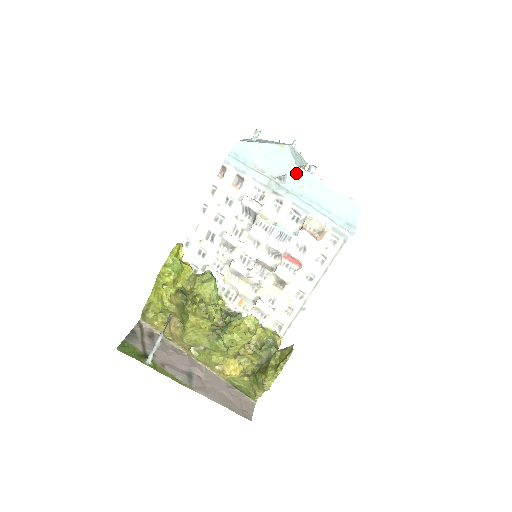
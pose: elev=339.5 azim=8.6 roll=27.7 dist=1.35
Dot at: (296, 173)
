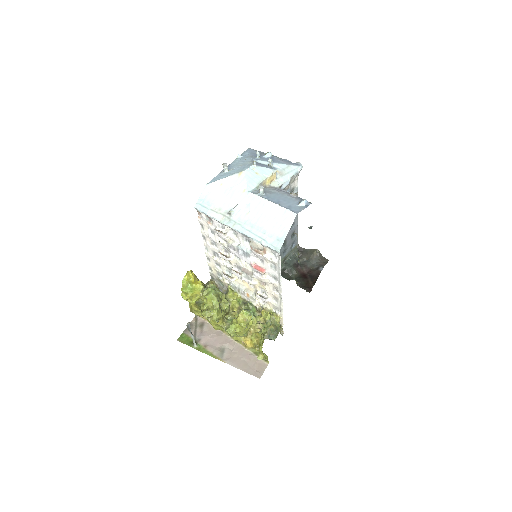
Dot at: (246, 200)
